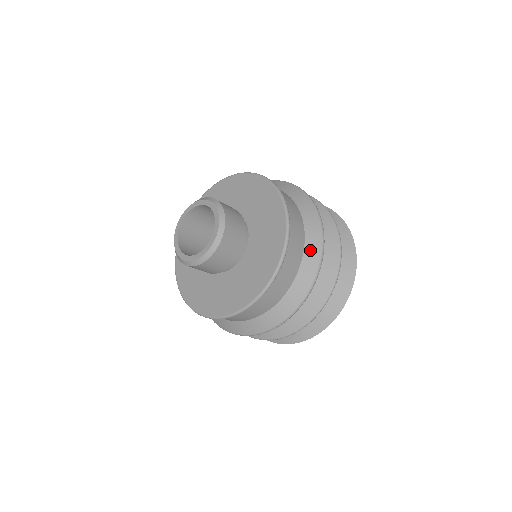
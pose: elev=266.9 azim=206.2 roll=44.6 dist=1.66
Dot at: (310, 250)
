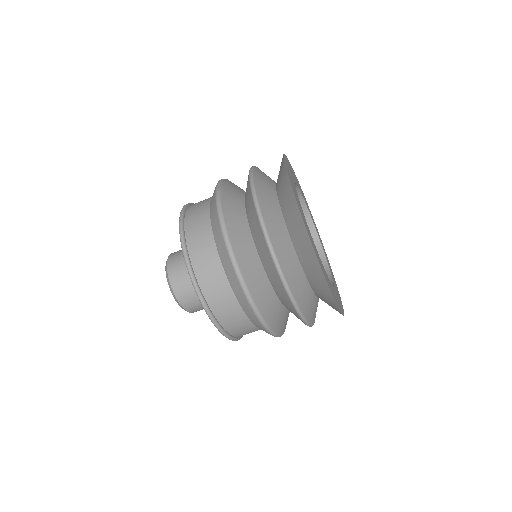
Dot at: (237, 292)
